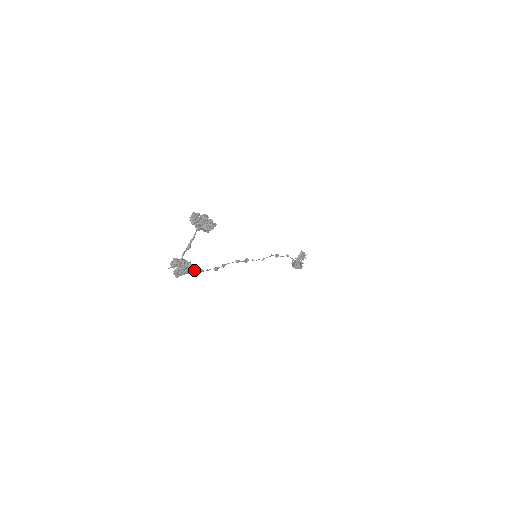
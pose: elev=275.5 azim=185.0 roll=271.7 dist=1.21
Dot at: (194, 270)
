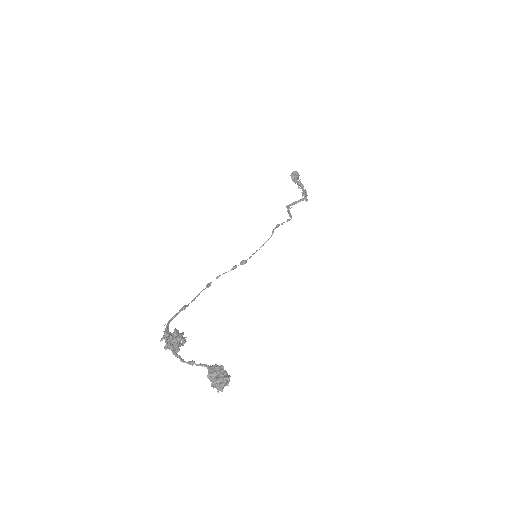
Dot at: occluded
